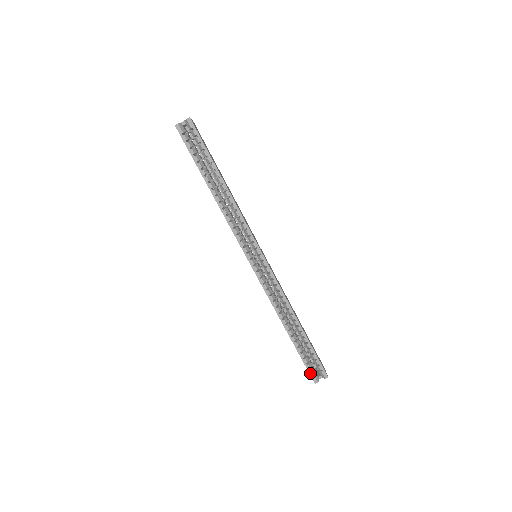
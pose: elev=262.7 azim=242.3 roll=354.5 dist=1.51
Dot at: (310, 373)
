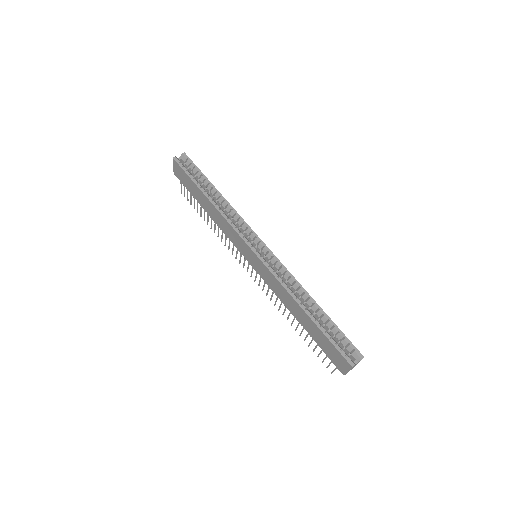
Dot at: (342, 354)
